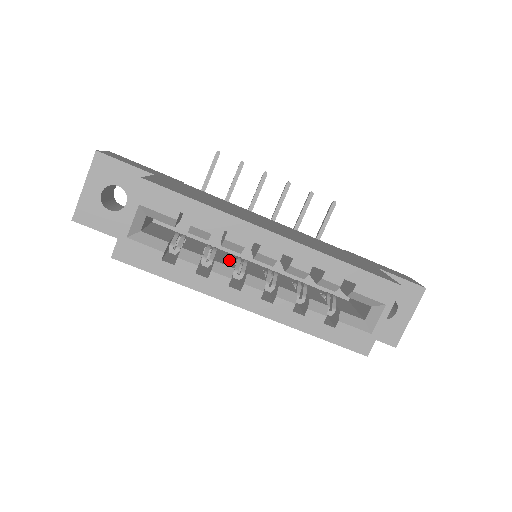
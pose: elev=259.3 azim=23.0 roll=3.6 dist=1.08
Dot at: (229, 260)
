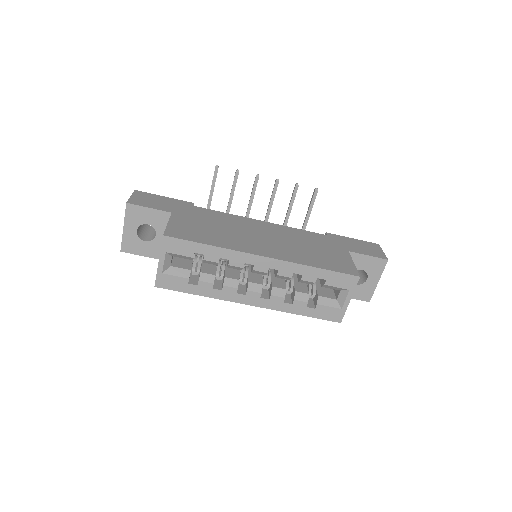
Dot at: (235, 269)
